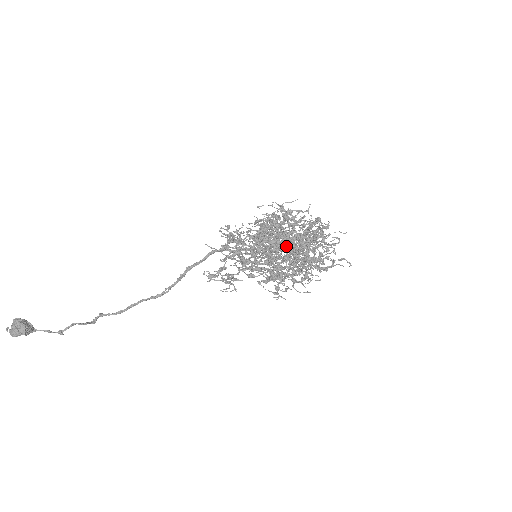
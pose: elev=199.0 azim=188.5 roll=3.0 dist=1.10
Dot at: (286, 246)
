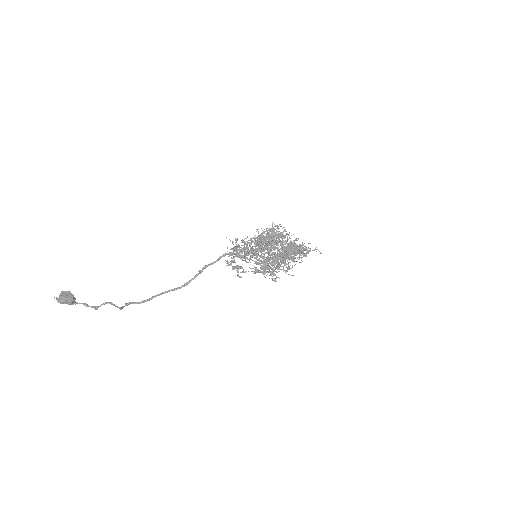
Dot at: (279, 242)
